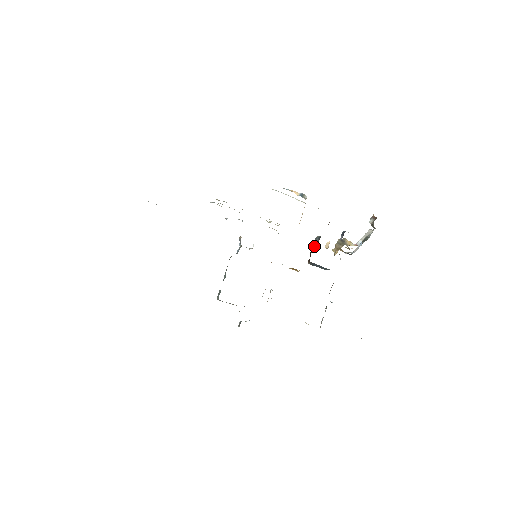
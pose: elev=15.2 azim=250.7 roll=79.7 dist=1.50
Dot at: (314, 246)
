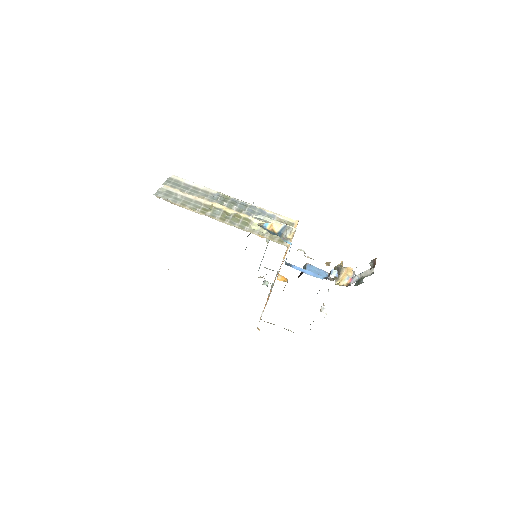
Dot at: (300, 274)
